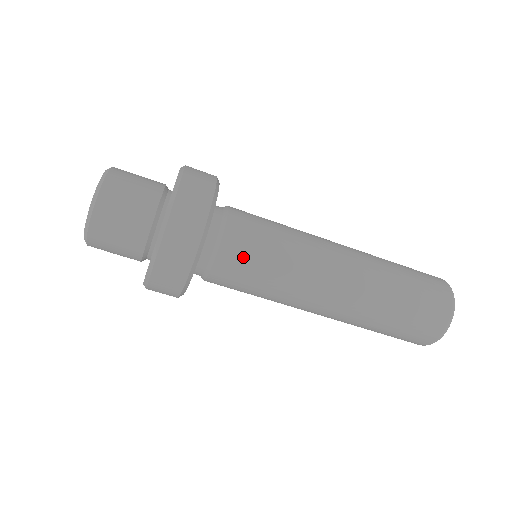
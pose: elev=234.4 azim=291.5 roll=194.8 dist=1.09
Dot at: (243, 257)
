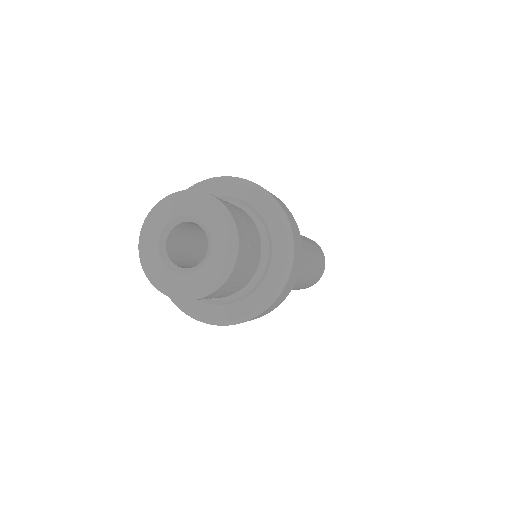
Dot at: occluded
